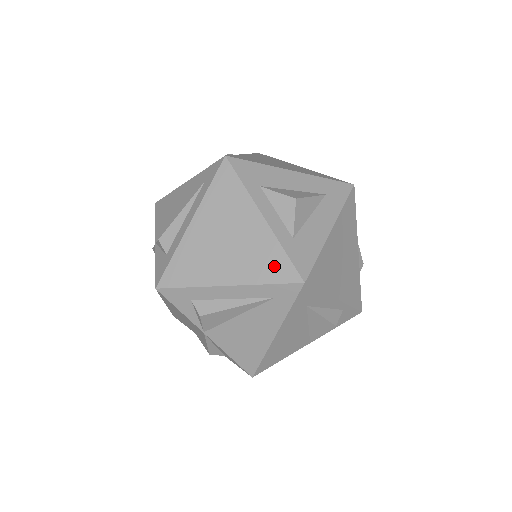
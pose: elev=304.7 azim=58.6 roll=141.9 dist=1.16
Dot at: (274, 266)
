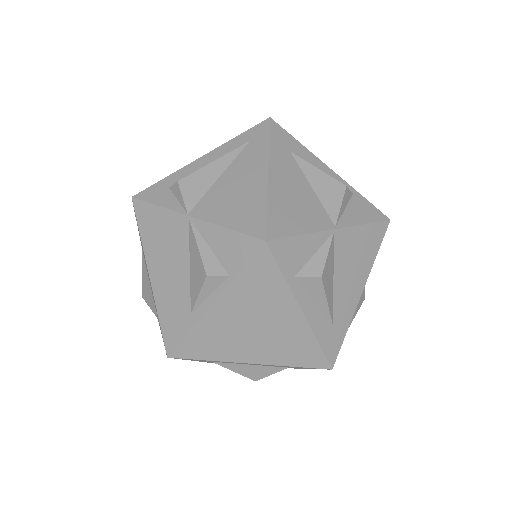
Dot at: occluded
